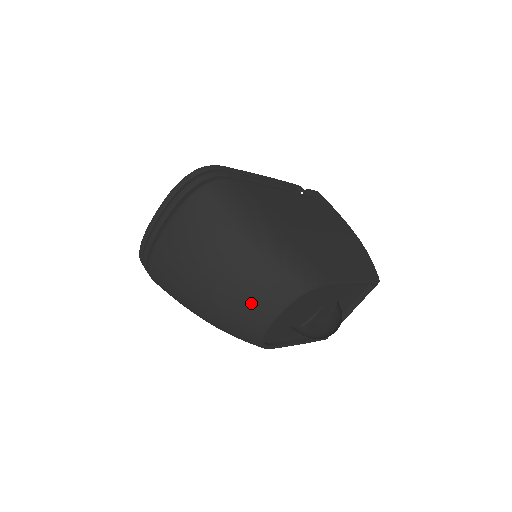
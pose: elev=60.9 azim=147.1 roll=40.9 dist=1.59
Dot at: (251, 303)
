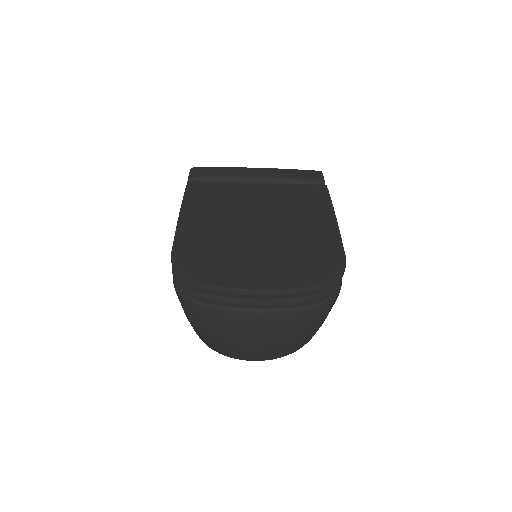
Dot at: occluded
